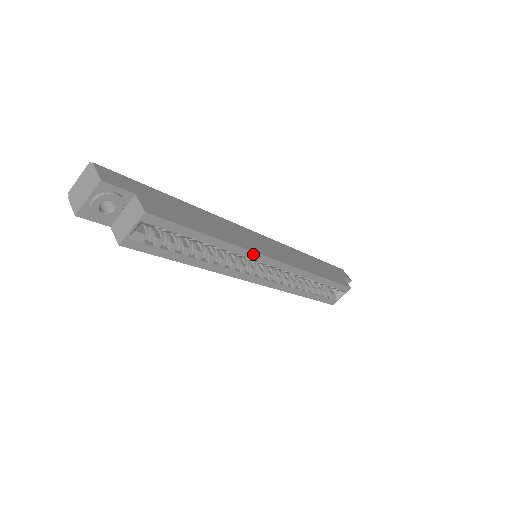
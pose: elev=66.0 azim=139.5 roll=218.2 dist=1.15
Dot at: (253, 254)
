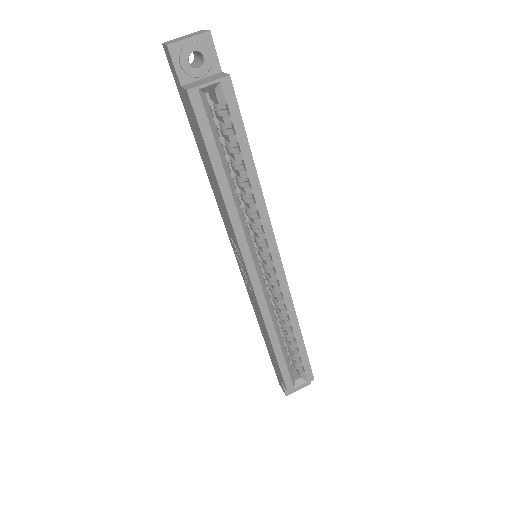
Dot at: (269, 226)
